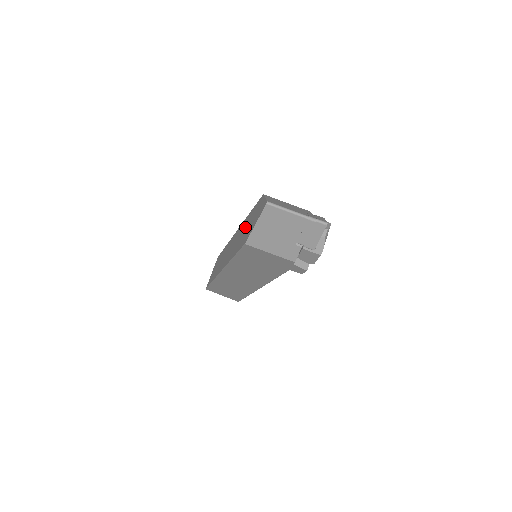
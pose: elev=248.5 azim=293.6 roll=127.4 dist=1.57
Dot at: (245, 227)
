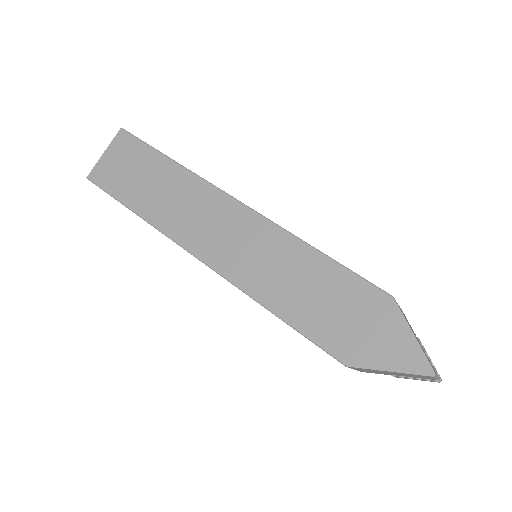
Dot at: (316, 286)
